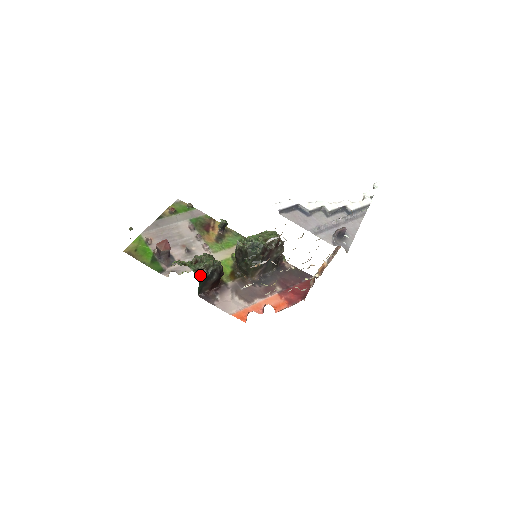
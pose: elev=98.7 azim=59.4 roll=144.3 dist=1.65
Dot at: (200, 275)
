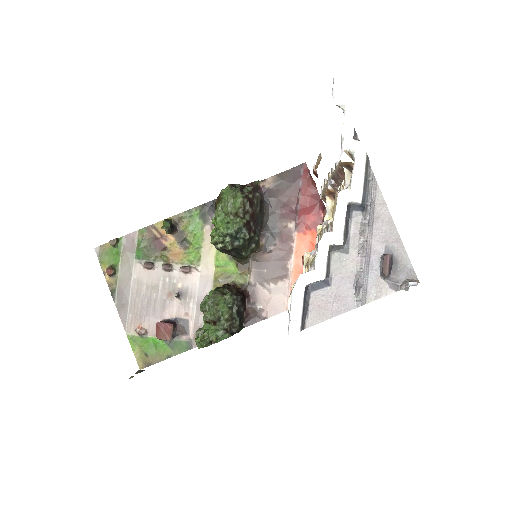
Dot at: (232, 329)
